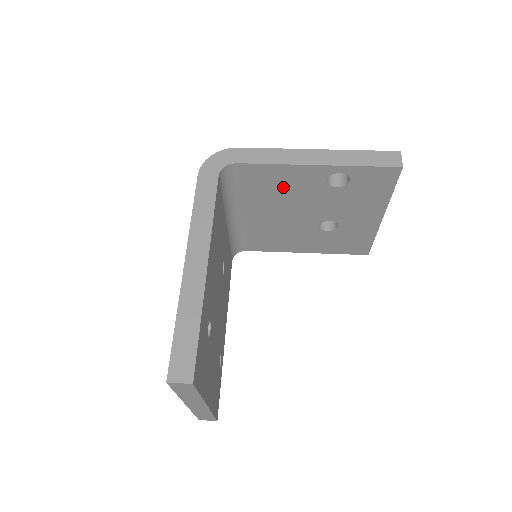
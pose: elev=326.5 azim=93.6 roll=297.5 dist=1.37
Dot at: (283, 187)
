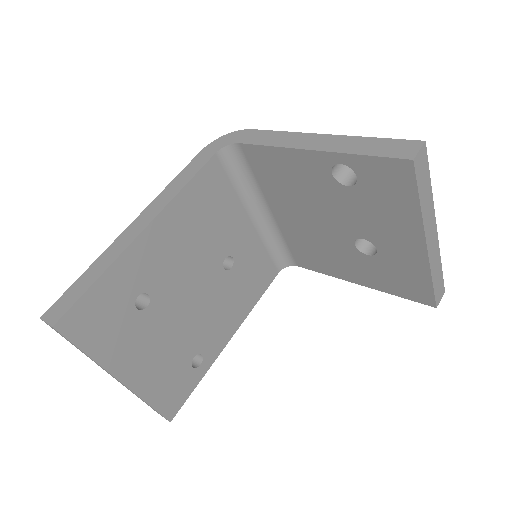
Dot at: (293, 180)
